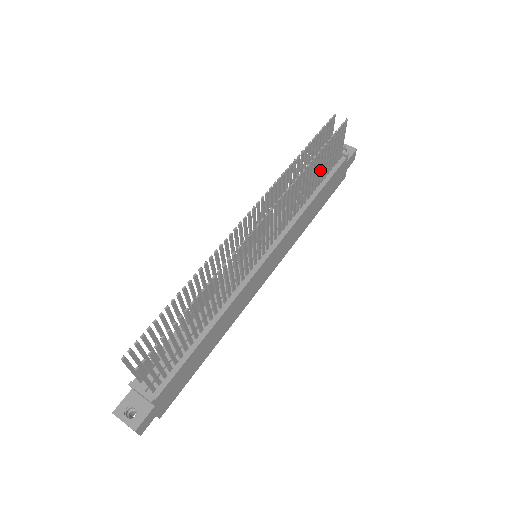
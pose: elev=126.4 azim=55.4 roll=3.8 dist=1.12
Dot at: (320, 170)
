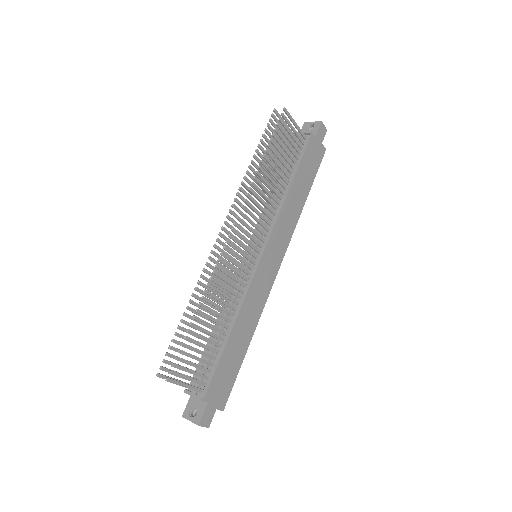
Dot at: (282, 161)
